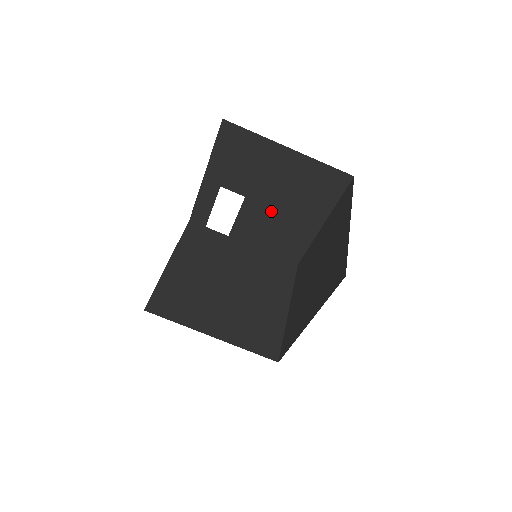
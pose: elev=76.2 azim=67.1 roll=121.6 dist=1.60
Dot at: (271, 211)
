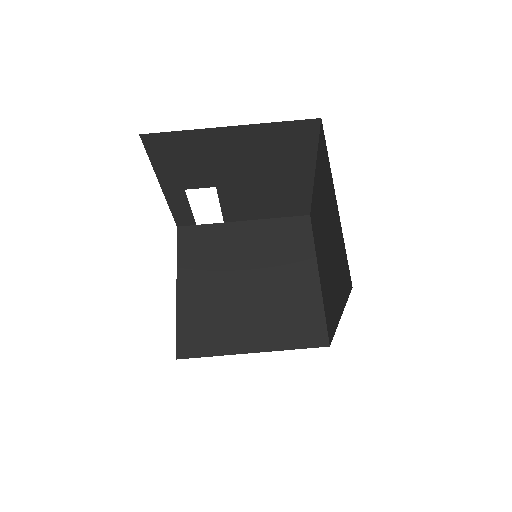
Dot at: (251, 186)
